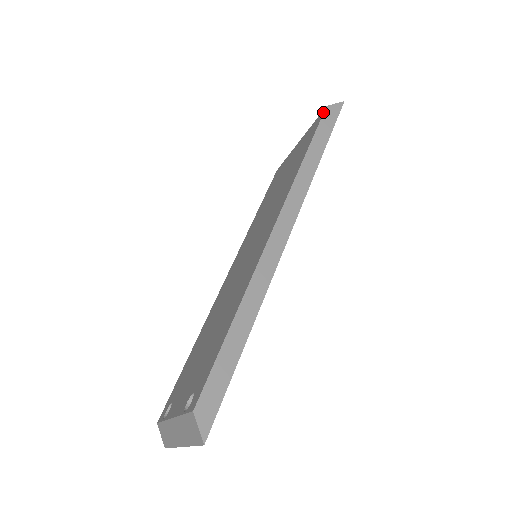
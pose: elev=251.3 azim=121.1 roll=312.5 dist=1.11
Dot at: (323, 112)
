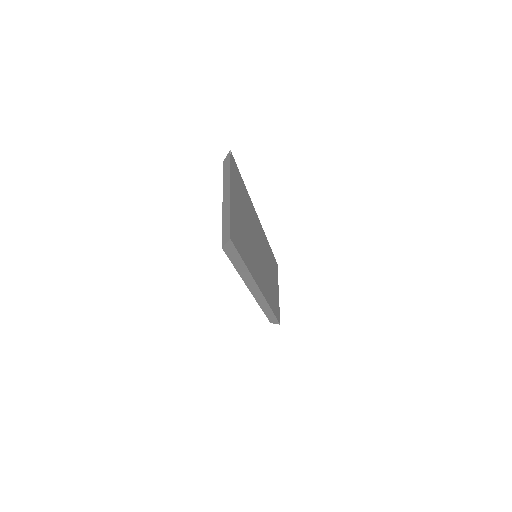
Dot at: (224, 251)
